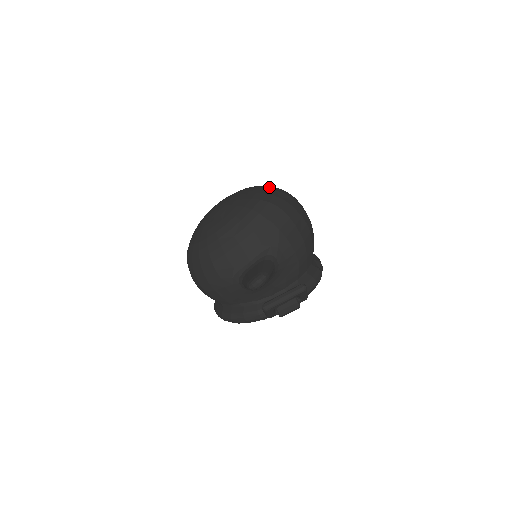
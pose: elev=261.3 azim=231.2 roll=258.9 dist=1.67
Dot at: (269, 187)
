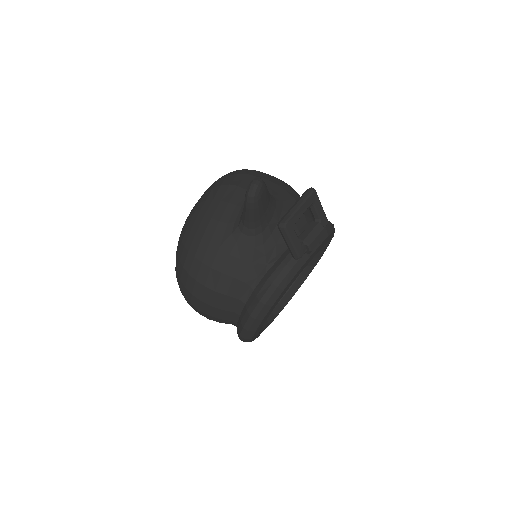
Dot at: occluded
